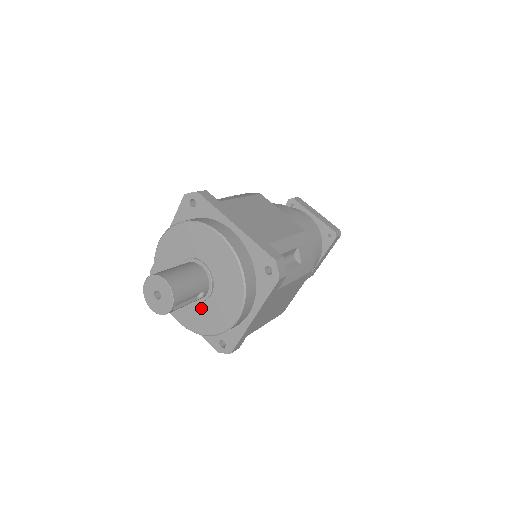
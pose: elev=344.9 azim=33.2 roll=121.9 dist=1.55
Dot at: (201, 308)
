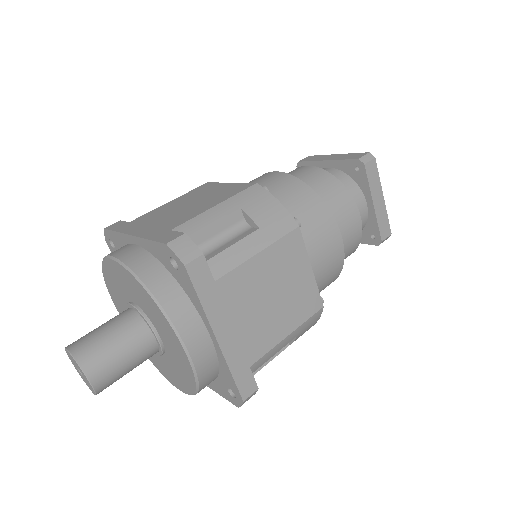
Dot at: occluded
